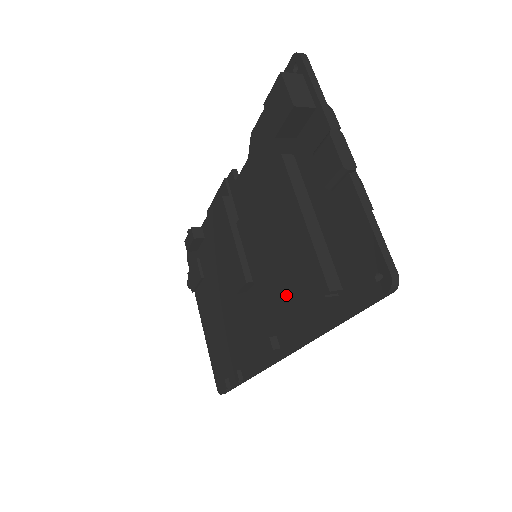
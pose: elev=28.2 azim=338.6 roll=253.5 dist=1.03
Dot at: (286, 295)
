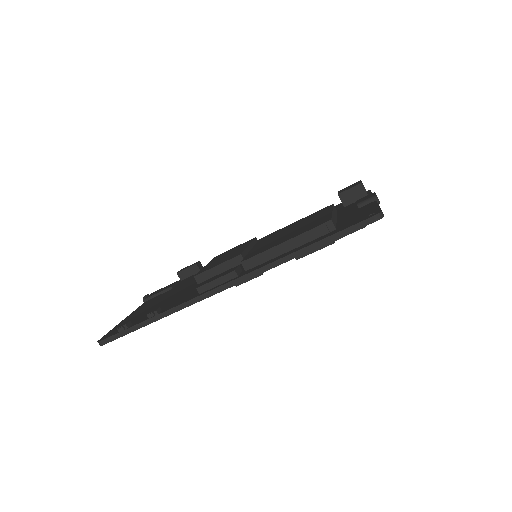
Dot at: (284, 238)
